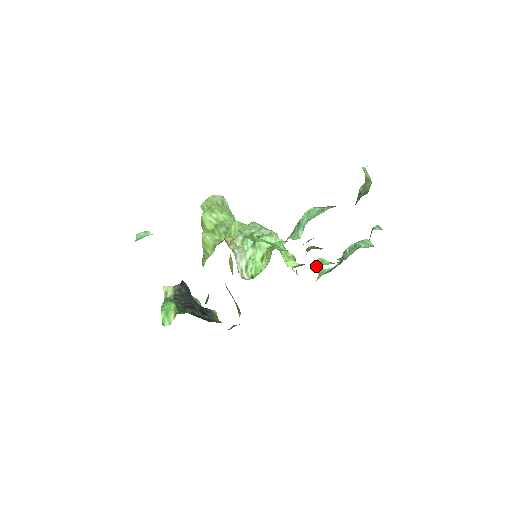
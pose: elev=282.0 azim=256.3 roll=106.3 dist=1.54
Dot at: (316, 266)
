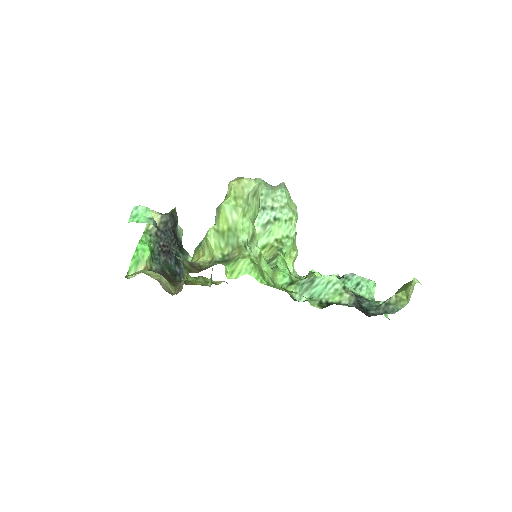
Dot at: occluded
